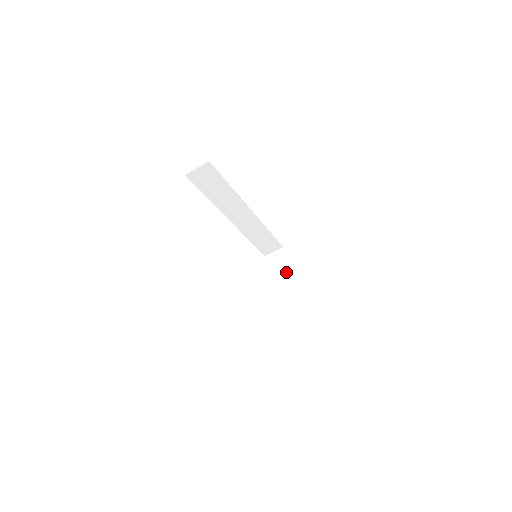
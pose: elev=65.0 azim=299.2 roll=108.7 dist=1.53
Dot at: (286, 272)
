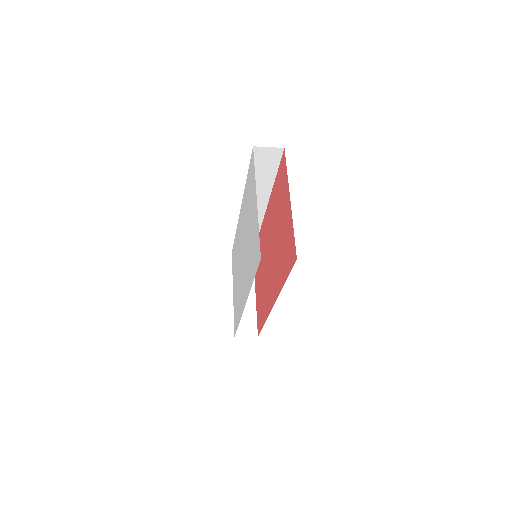
Dot at: occluded
